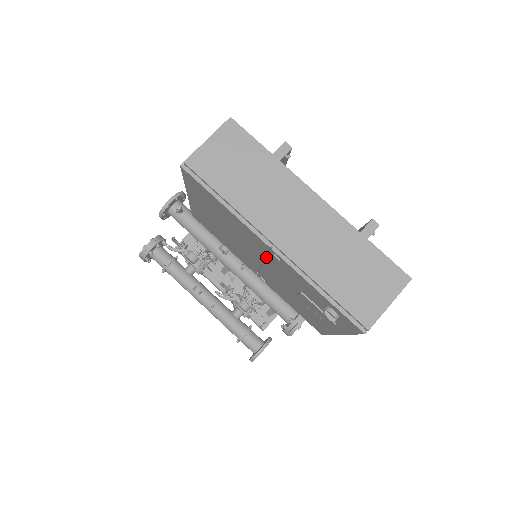
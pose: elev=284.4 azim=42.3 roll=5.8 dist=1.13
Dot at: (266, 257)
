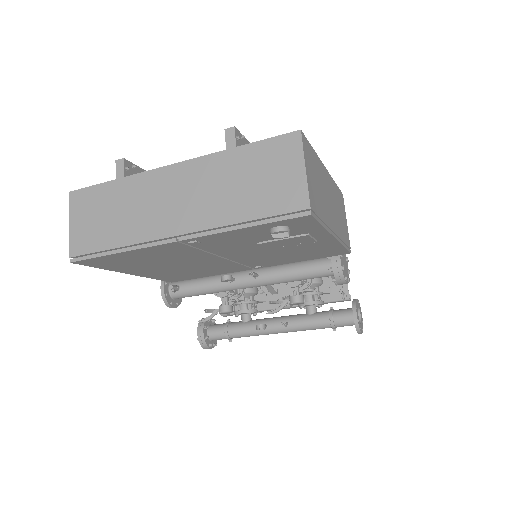
Dot at: occluded
